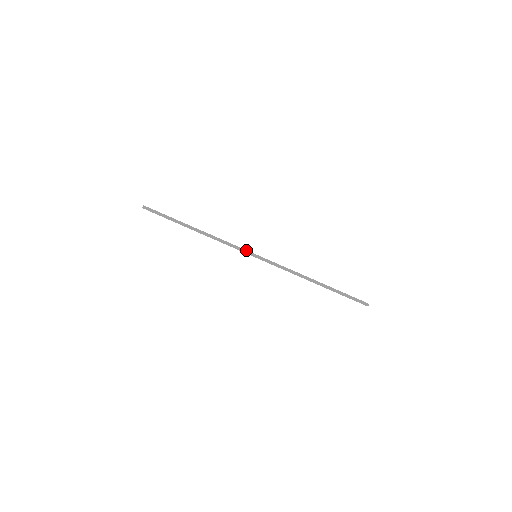
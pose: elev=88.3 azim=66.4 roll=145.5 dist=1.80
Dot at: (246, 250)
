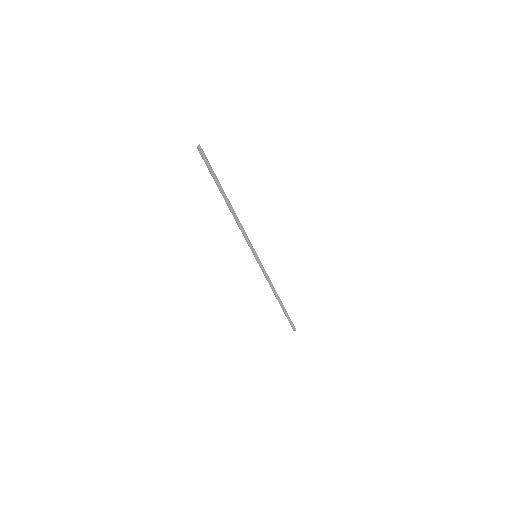
Dot at: occluded
